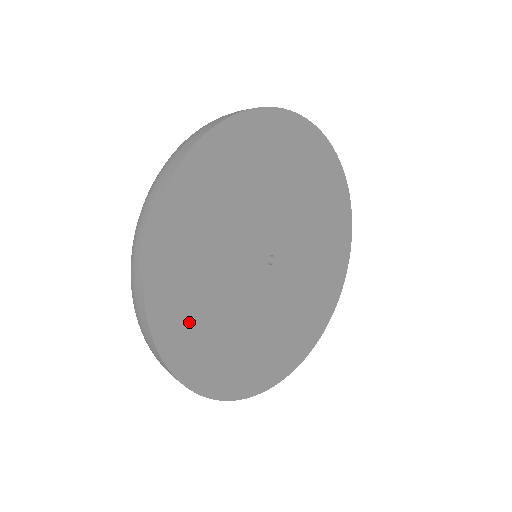
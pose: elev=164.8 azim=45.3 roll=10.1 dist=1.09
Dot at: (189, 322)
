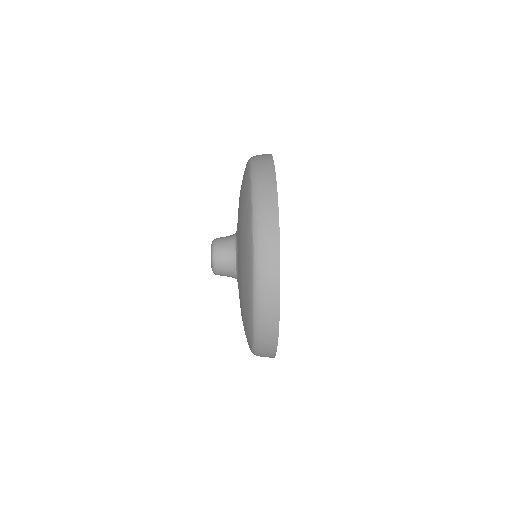
Dot at: occluded
